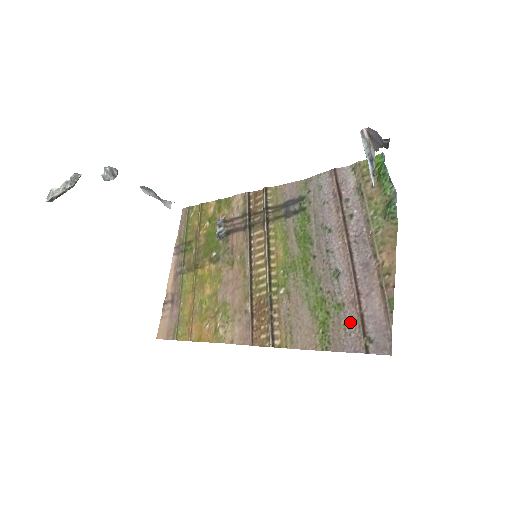
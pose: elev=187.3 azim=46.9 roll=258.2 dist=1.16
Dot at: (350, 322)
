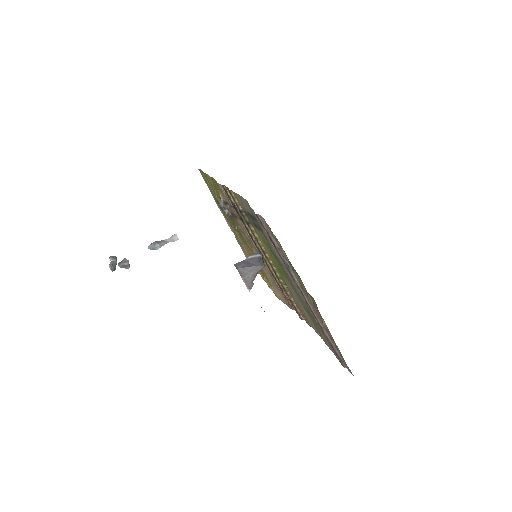
Dot at: (327, 340)
